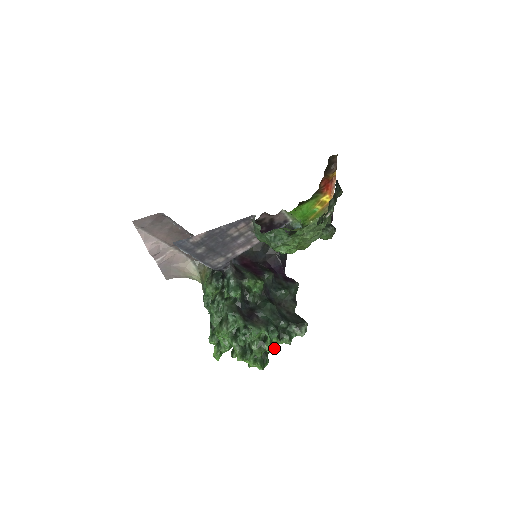
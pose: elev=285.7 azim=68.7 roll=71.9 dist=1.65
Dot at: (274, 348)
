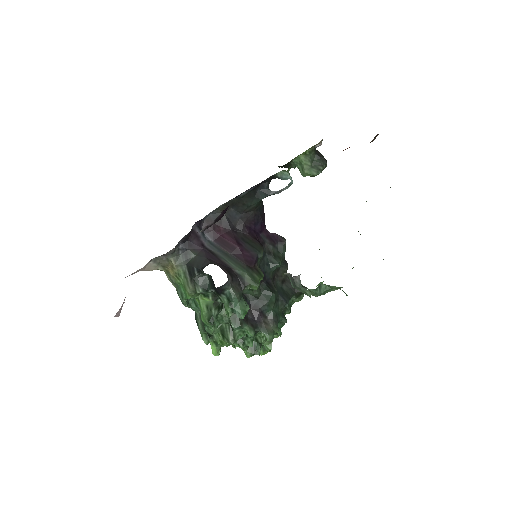
Dot at: occluded
